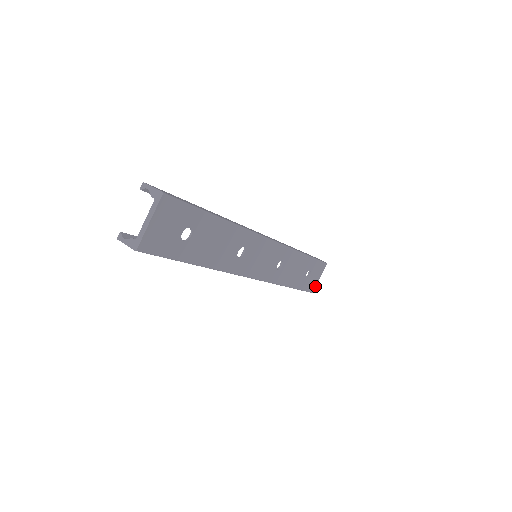
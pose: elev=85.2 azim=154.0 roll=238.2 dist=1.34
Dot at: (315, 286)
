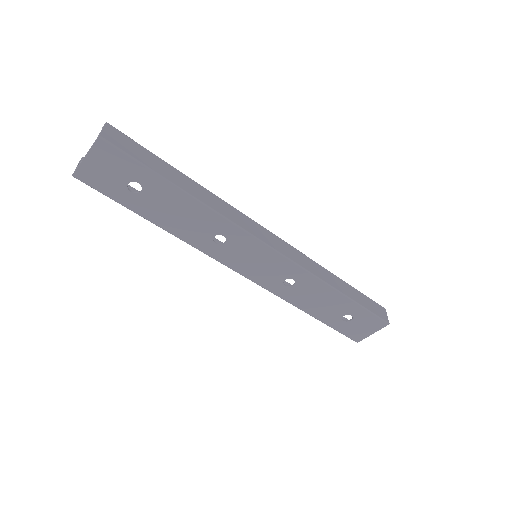
Dot at: (364, 338)
